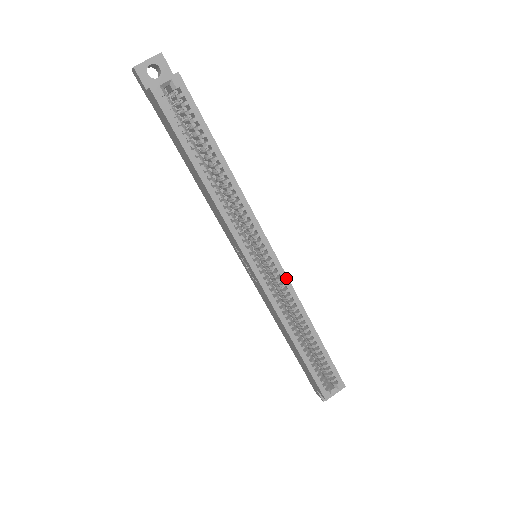
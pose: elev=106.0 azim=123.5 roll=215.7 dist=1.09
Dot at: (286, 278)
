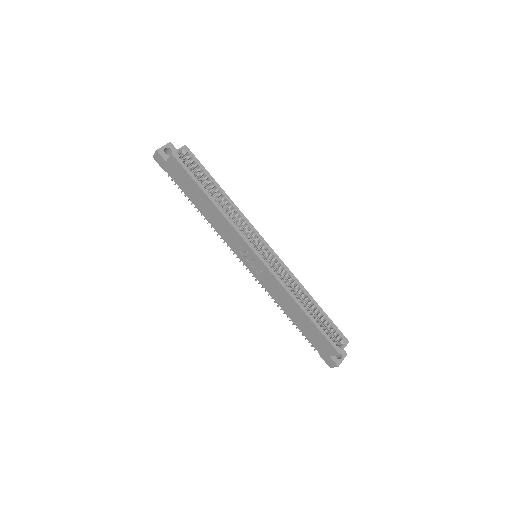
Dot at: (281, 261)
